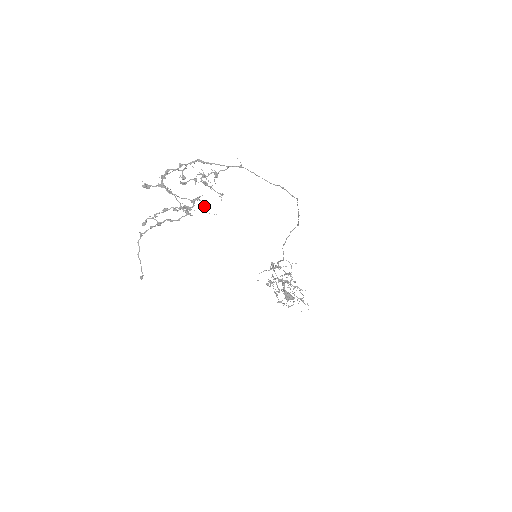
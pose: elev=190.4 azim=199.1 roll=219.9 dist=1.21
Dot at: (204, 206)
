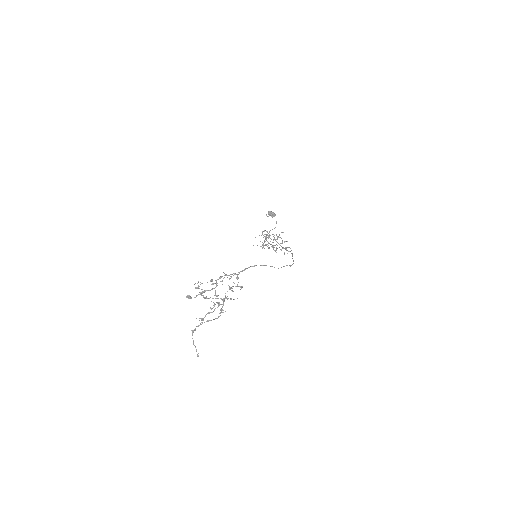
Dot at: (230, 298)
